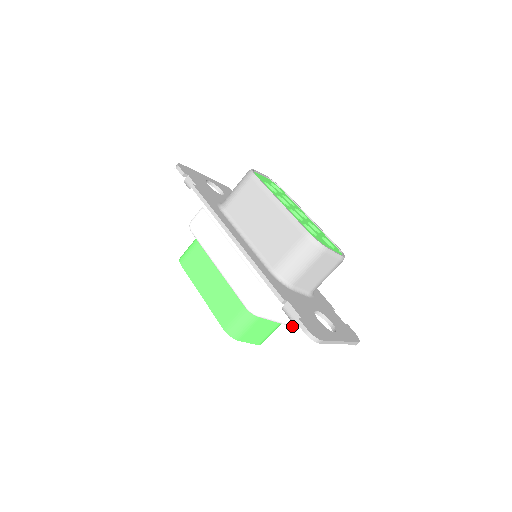
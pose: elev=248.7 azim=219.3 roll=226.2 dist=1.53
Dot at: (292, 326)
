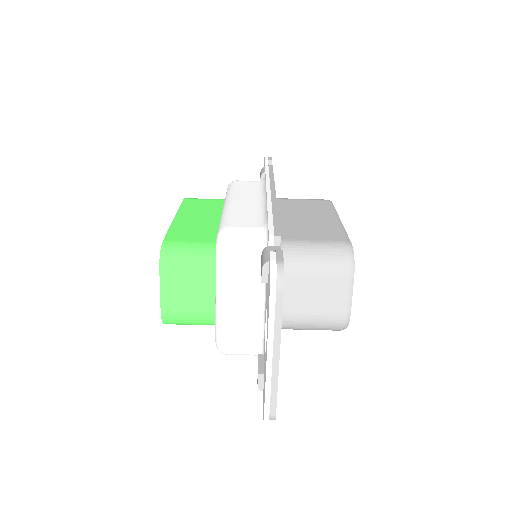
Dot at: (220, 329)
